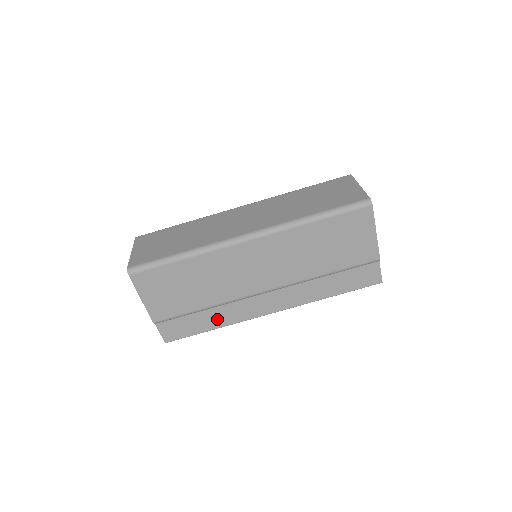
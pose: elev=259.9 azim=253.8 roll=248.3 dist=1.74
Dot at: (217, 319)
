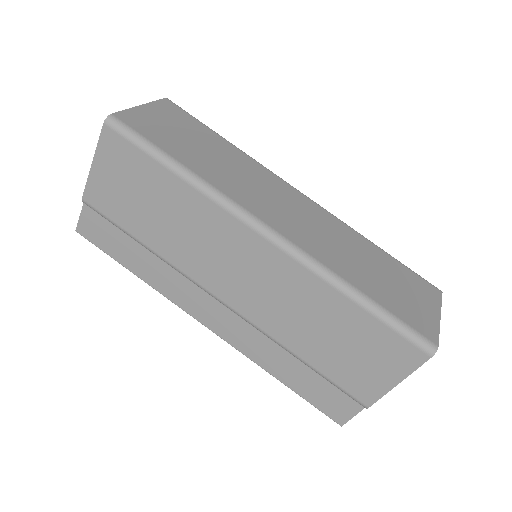
Dot at: (148, 269)
